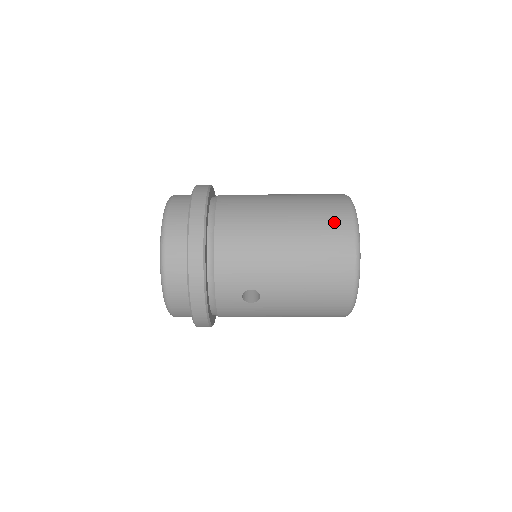
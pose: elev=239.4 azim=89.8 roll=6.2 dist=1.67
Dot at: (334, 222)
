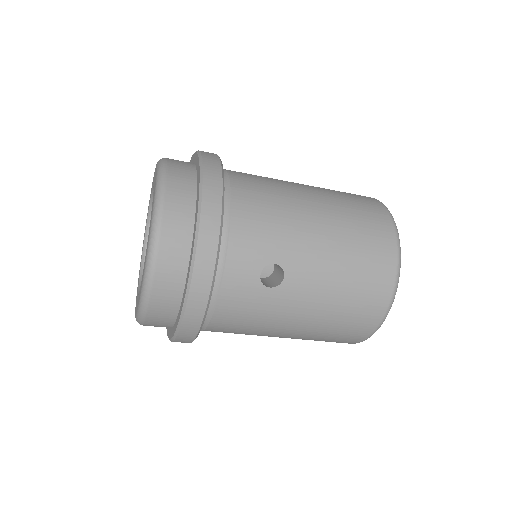
Dot at: (366, 204)
